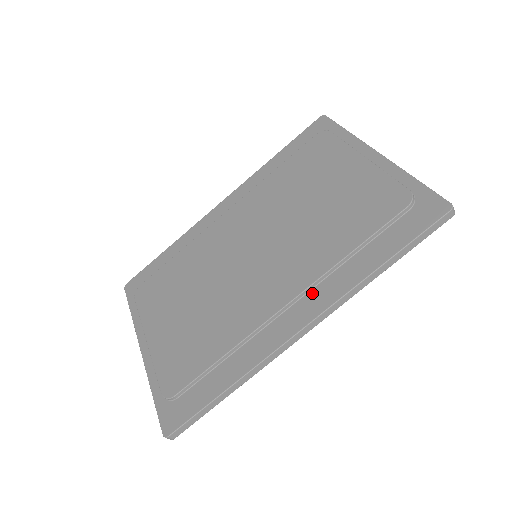
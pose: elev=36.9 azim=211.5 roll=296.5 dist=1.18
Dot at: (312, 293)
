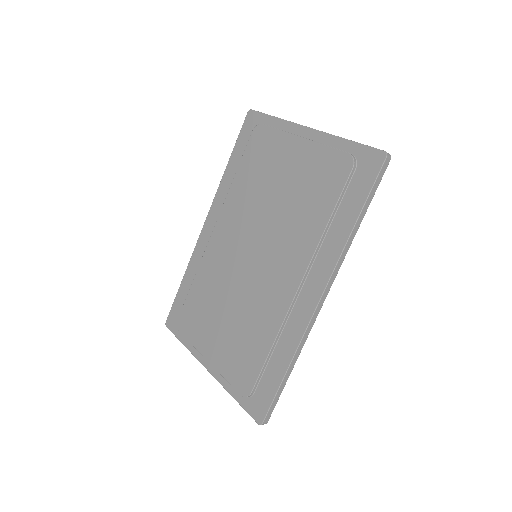
Dot at: (313, 269)
